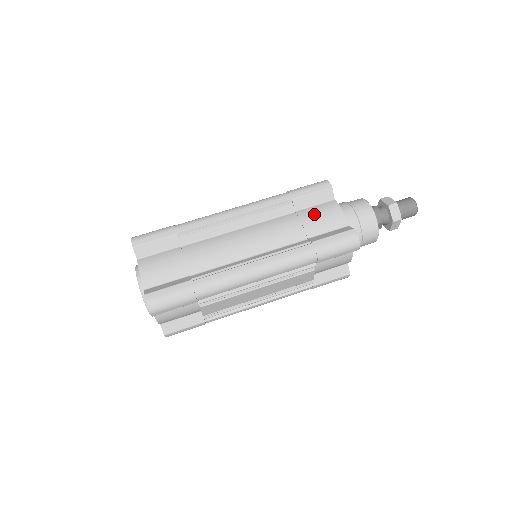
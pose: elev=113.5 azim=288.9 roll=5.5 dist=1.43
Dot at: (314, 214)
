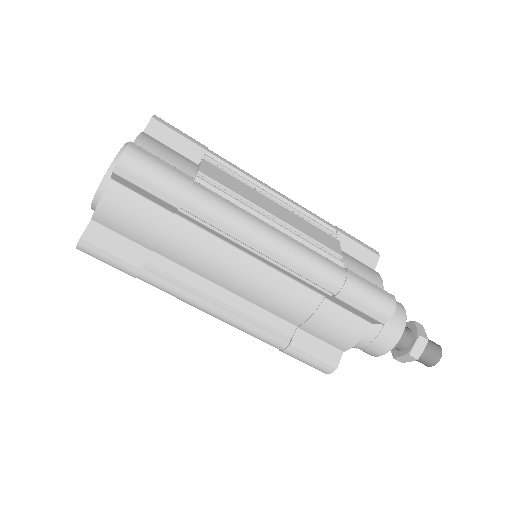
Dot at: (333, 321)
